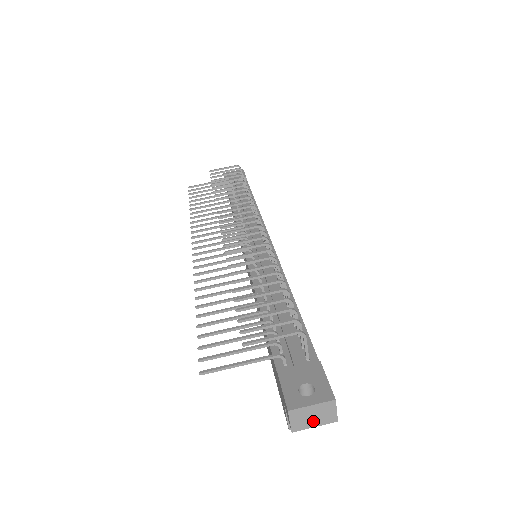
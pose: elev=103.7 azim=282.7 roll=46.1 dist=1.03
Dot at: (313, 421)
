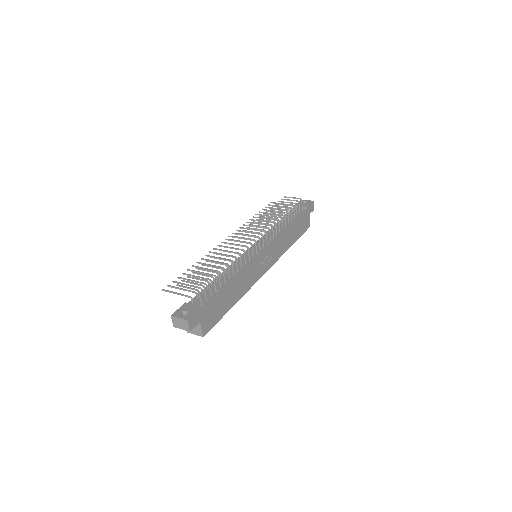
Dot at: (181, 326)
